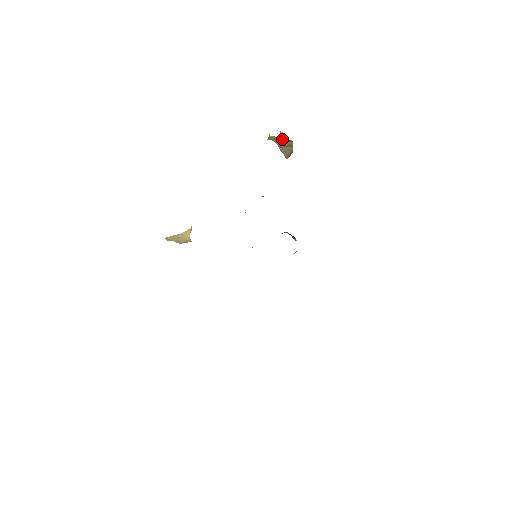
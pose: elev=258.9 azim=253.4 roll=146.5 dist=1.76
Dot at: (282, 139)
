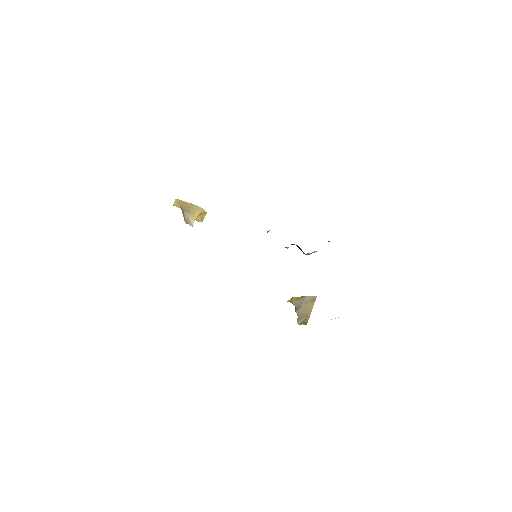
Dot at: (306, 296)
